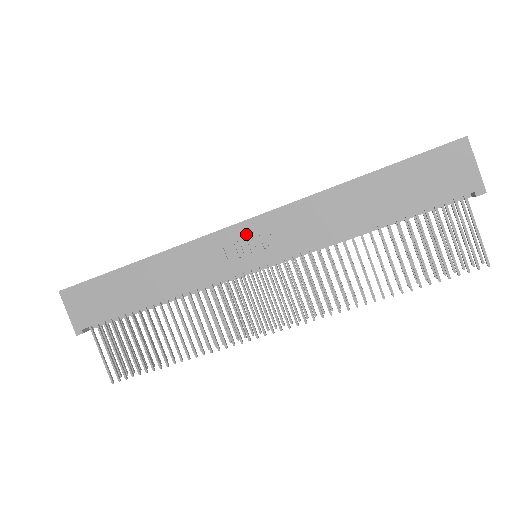
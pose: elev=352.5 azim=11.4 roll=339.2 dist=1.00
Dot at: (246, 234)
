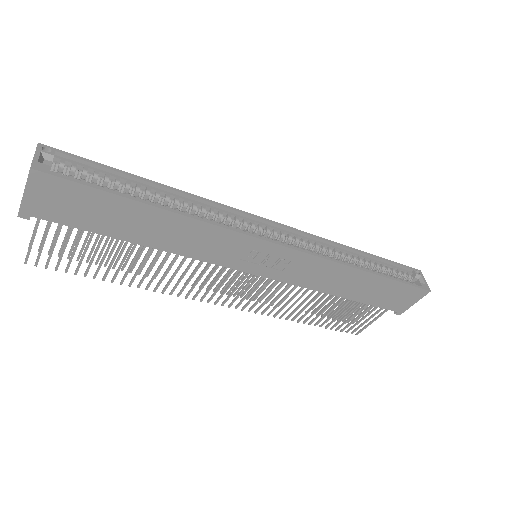
Dot at: (273, 253)
